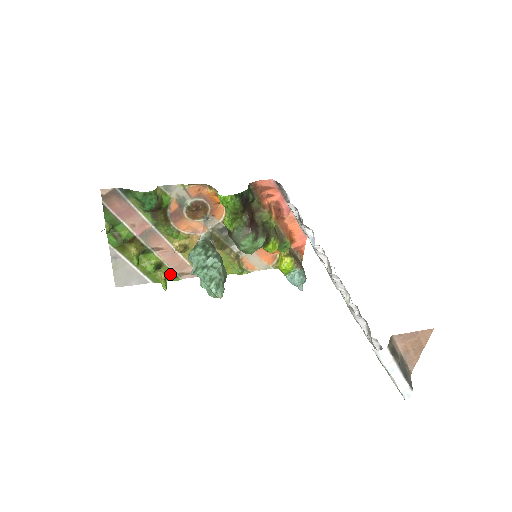
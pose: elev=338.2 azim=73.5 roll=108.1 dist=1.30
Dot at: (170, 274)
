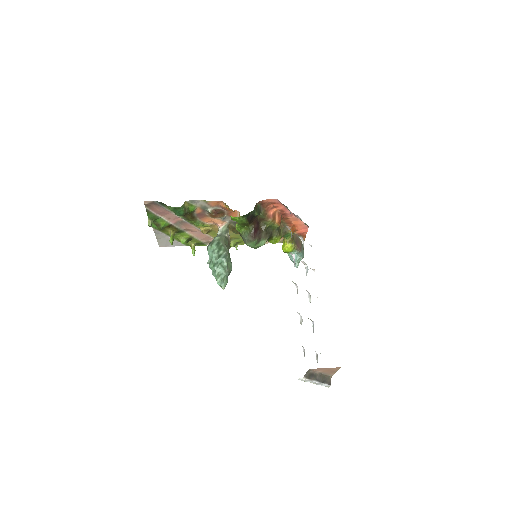
Dot at: (199, 242)
